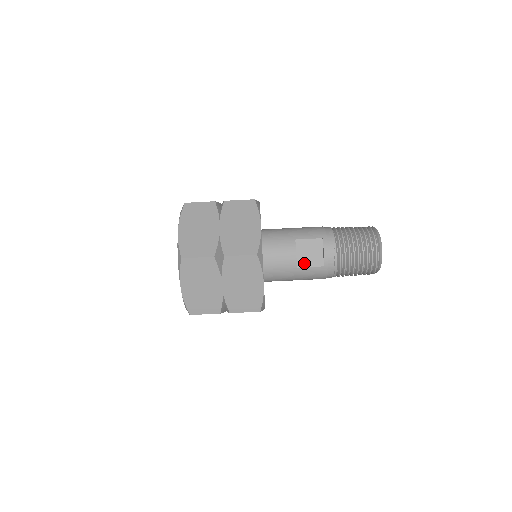
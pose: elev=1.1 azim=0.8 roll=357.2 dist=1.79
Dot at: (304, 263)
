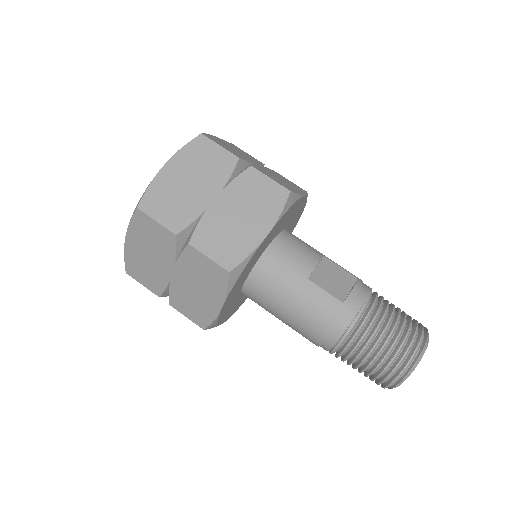
Dot at: (320, 282)
